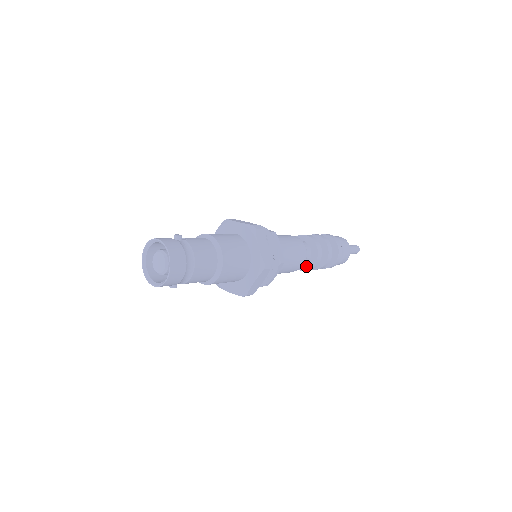
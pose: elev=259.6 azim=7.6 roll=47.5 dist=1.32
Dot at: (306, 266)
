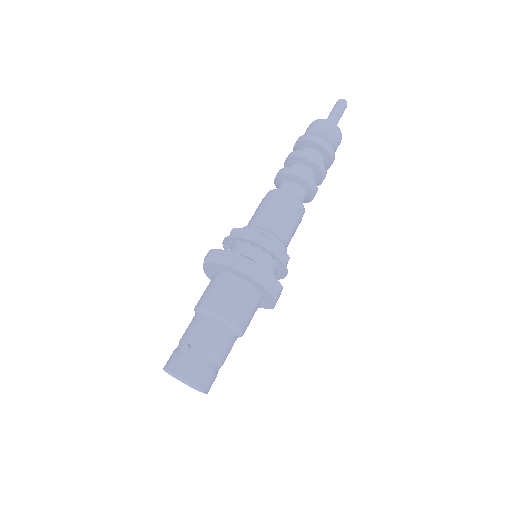
Dot at: (305, 201)
